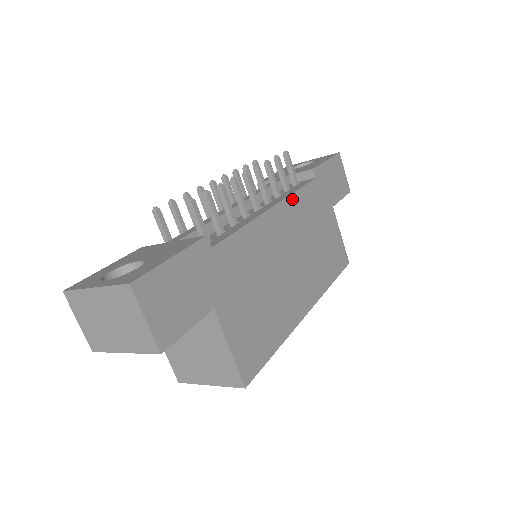
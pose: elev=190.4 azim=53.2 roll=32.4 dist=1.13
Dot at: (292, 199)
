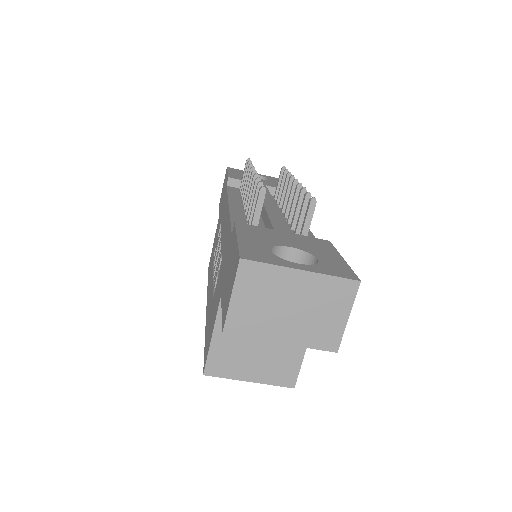
Dot at: occluded
